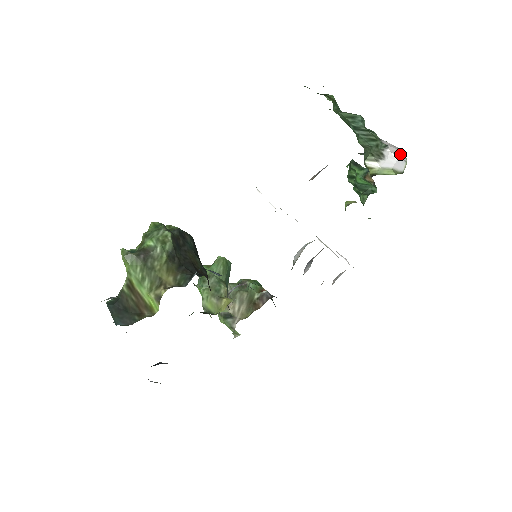
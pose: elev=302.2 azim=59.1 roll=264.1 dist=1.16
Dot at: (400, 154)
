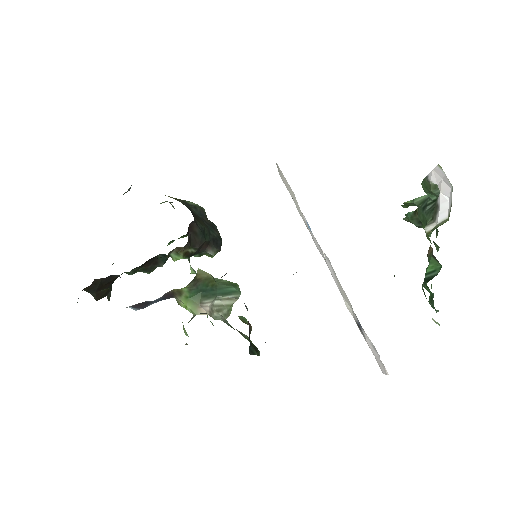
Dot at: (447, 187)
